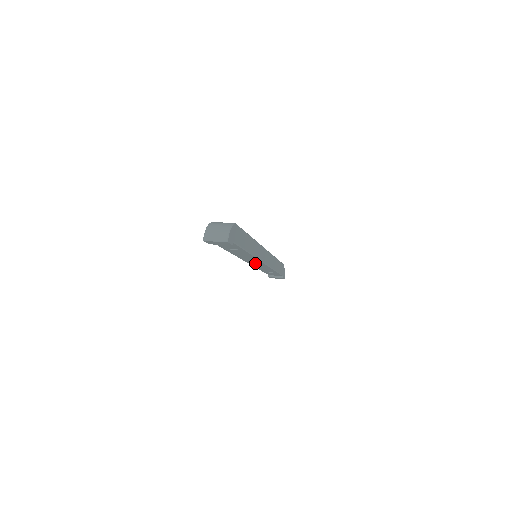
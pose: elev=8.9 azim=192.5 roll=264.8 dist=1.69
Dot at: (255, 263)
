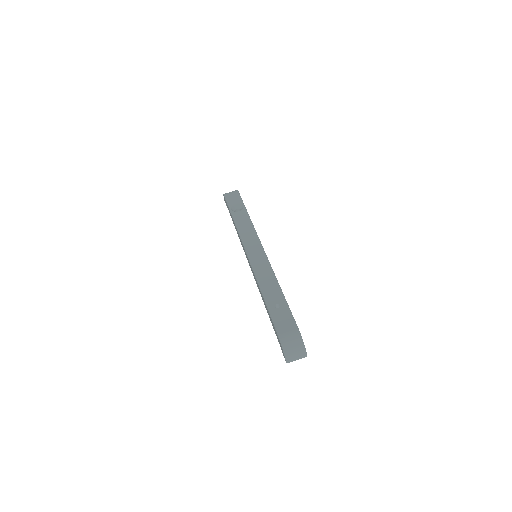
Dot at: occluded
